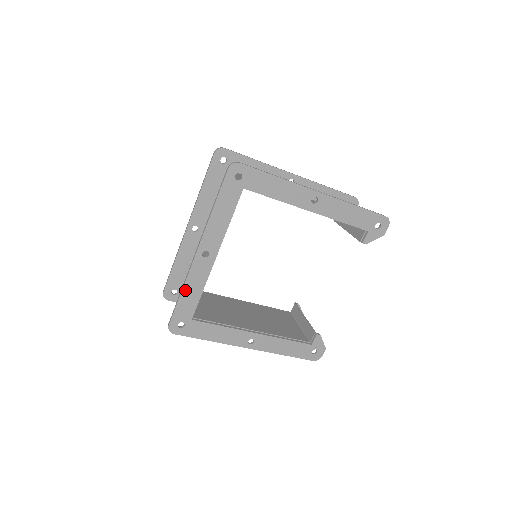
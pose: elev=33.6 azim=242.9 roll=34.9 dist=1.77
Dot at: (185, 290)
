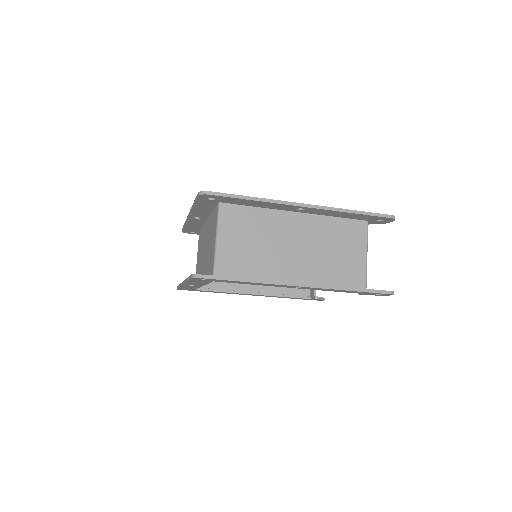
Dot at: (182, 287)
